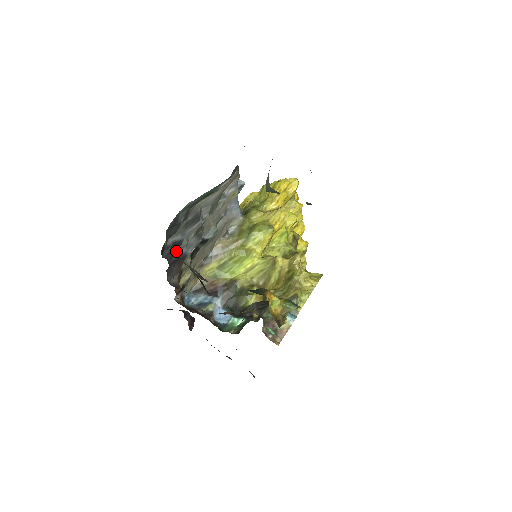
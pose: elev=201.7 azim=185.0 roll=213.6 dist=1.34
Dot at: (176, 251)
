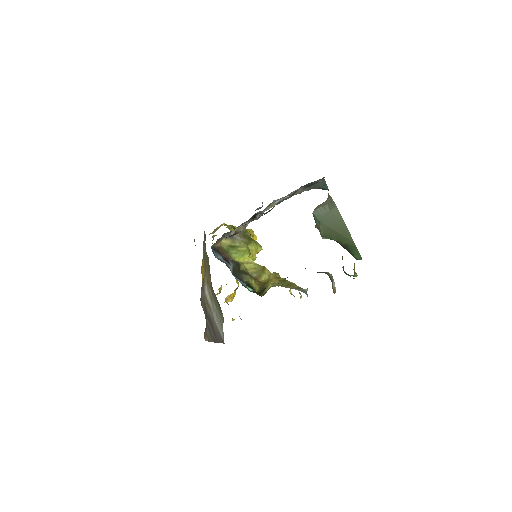
Dot at: (281, 201)
